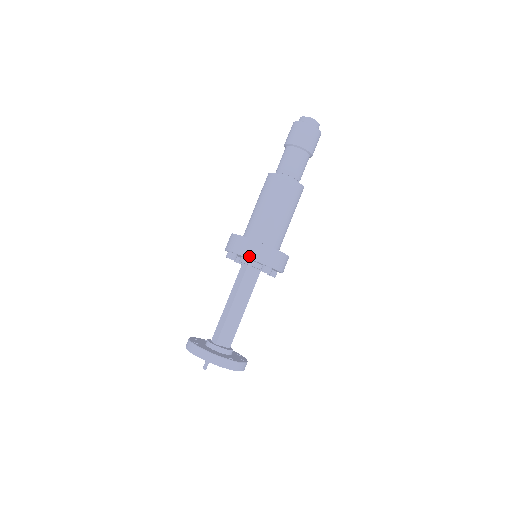
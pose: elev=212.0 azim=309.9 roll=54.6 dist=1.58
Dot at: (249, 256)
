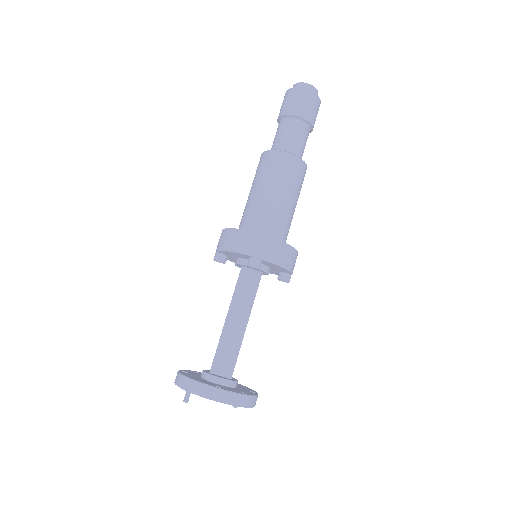
Dot at: (228, 248)
